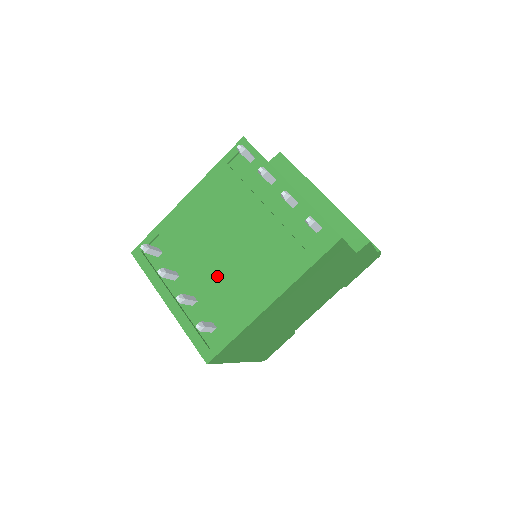
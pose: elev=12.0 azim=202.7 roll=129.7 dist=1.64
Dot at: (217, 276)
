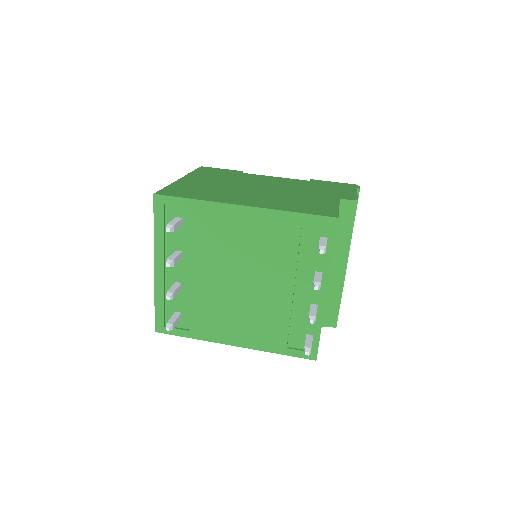
Dot at: (212, 292)
